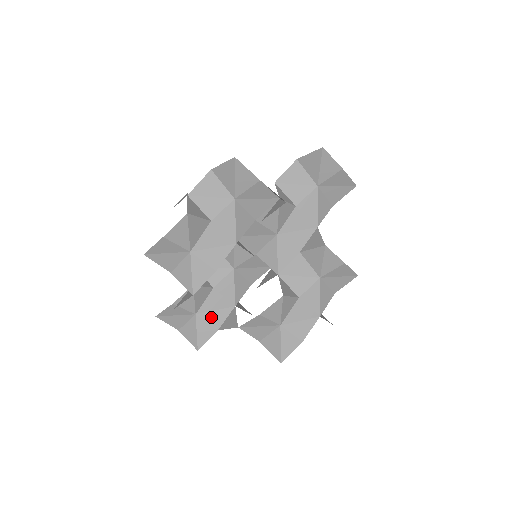
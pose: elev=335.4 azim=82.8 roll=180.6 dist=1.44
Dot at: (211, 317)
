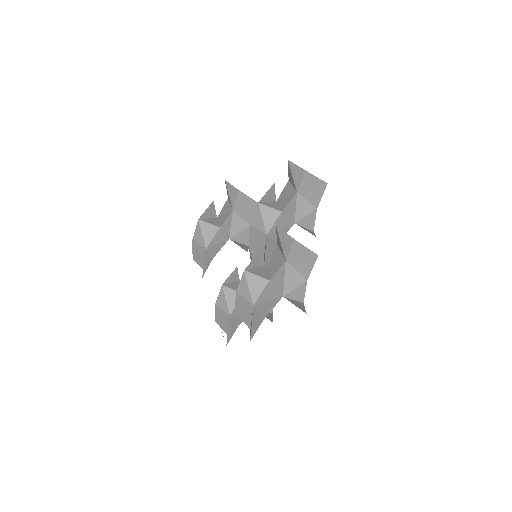
Dot at: (237, 317)
